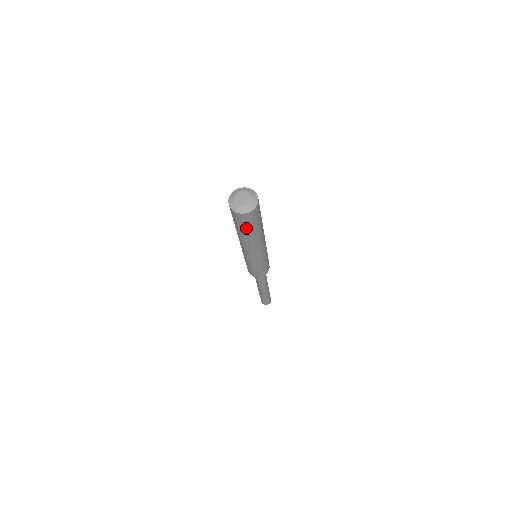
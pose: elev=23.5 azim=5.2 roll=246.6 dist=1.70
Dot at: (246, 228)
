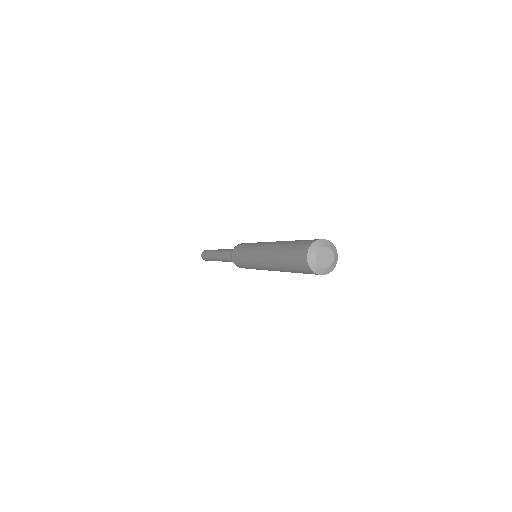
Dot at: occluded
